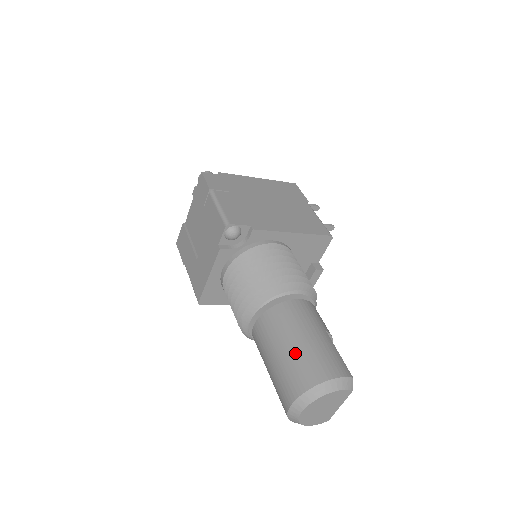
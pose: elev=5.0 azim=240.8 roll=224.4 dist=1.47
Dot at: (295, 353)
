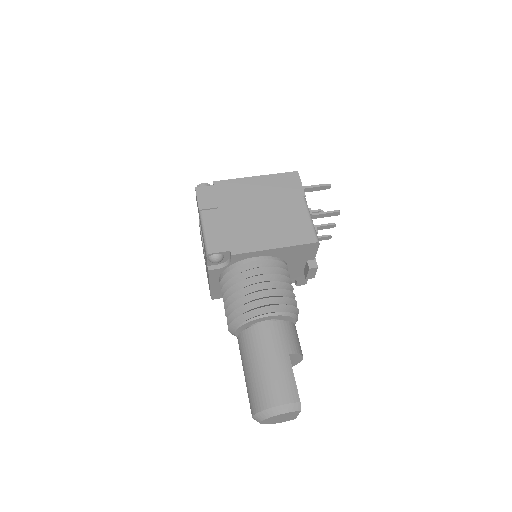
Dot at: (256, 377)
